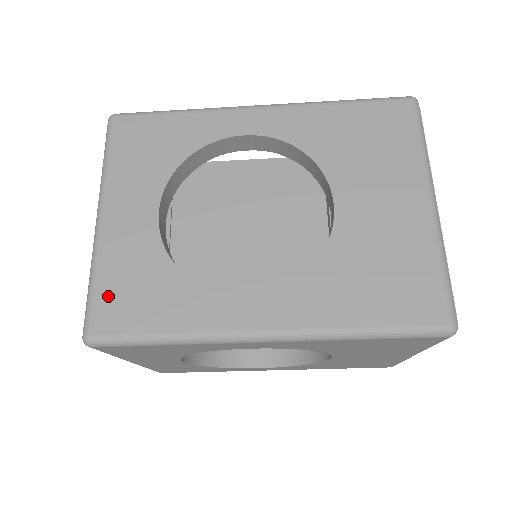
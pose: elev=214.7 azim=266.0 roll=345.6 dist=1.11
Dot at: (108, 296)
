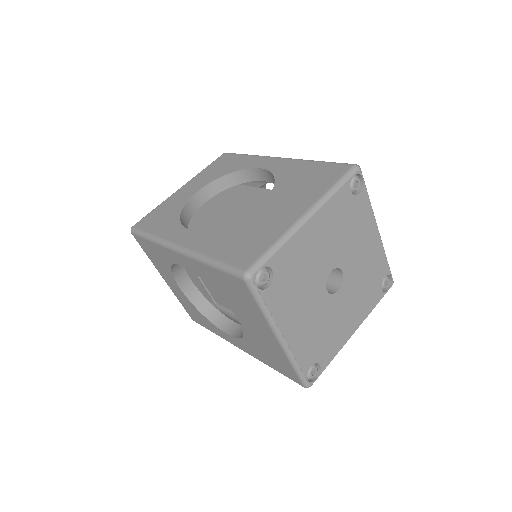
Dot at: (188, 311)
